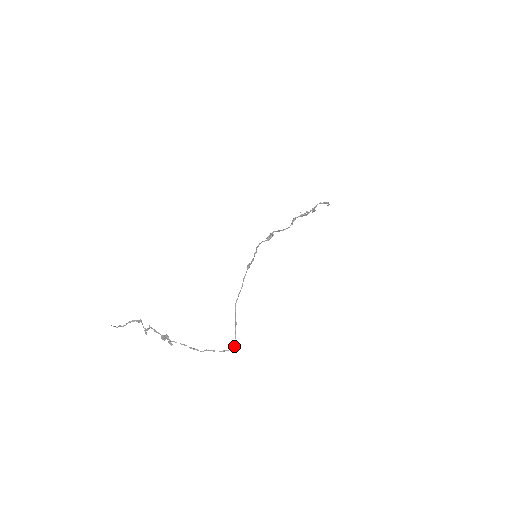
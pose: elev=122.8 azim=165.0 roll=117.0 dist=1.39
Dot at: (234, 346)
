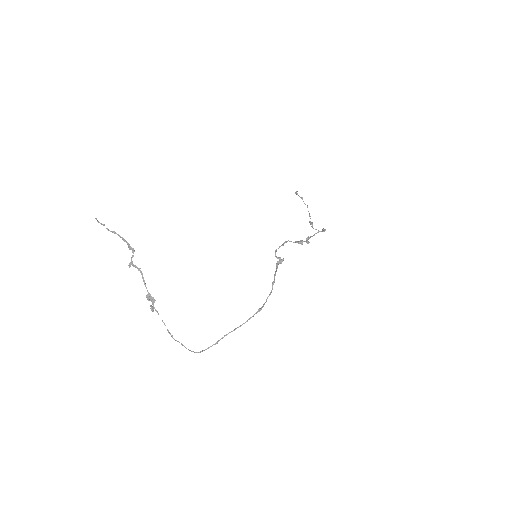
Dot at: (200, 352)
